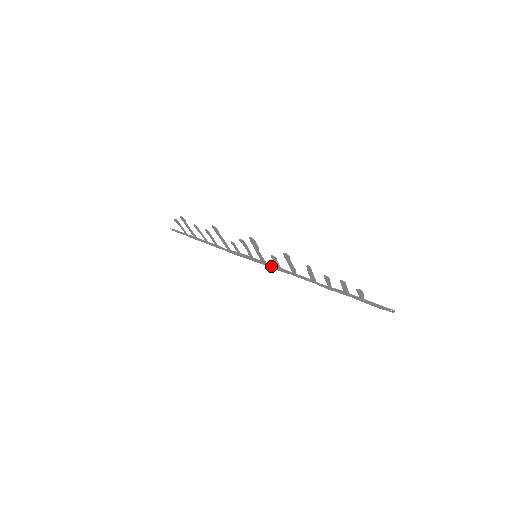
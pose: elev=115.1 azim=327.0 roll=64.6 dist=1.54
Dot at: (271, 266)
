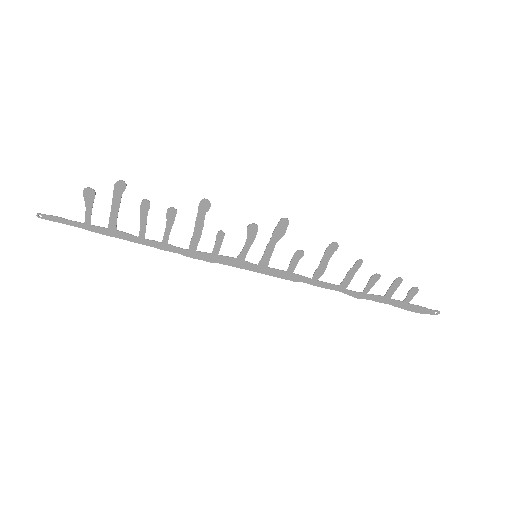
Dot at: (273, 272)
